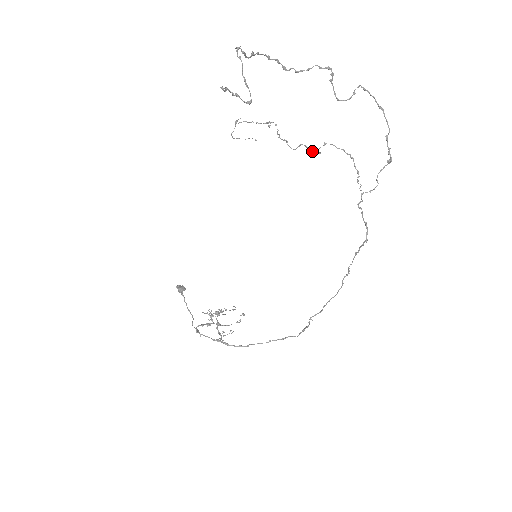
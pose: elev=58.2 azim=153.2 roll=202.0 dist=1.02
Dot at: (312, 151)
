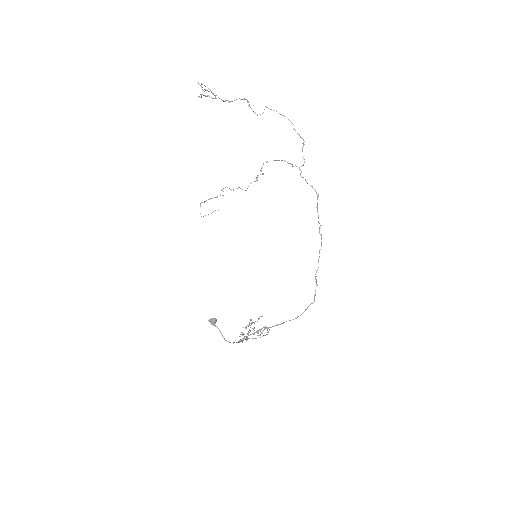
Dot at: occluded
